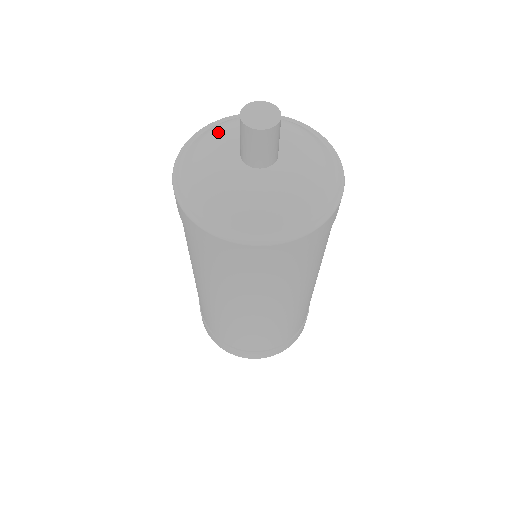
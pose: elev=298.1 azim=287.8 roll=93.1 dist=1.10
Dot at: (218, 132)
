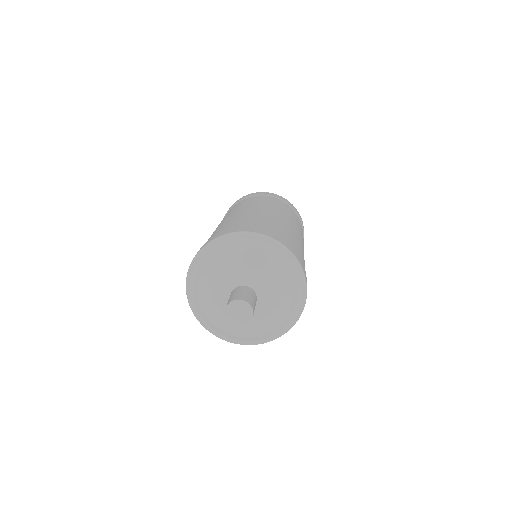
Dot at: (232, 263)
